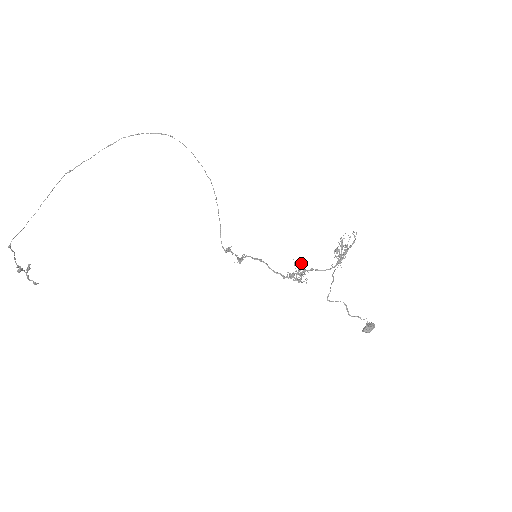
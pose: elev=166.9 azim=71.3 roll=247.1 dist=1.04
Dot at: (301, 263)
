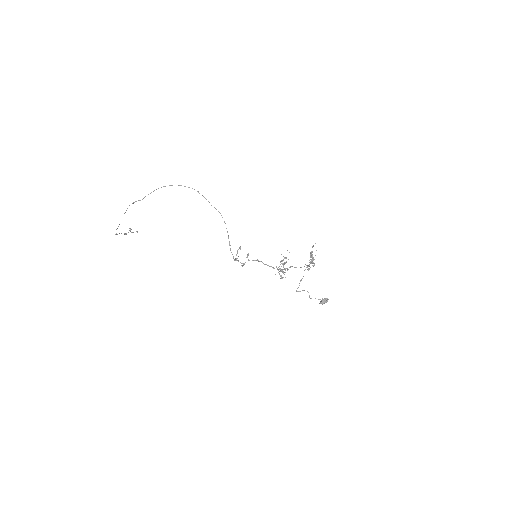
Dot at: (284, 263)
